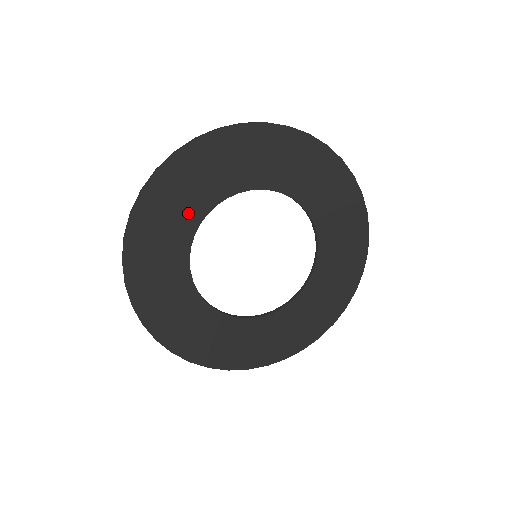
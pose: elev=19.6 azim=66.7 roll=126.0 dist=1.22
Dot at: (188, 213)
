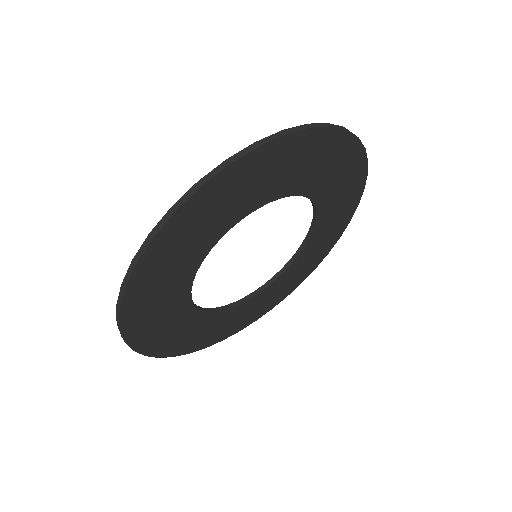
Dot at: (182, 272)
